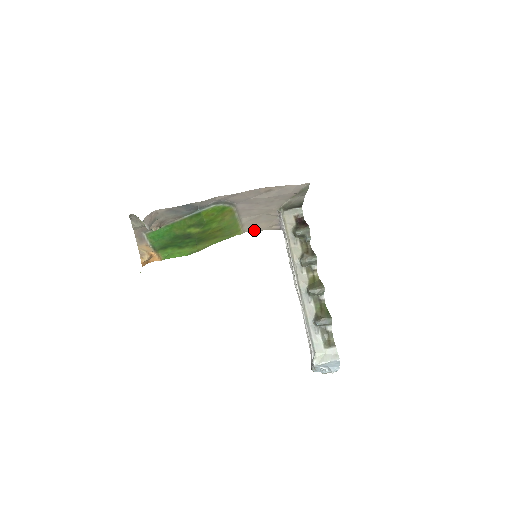
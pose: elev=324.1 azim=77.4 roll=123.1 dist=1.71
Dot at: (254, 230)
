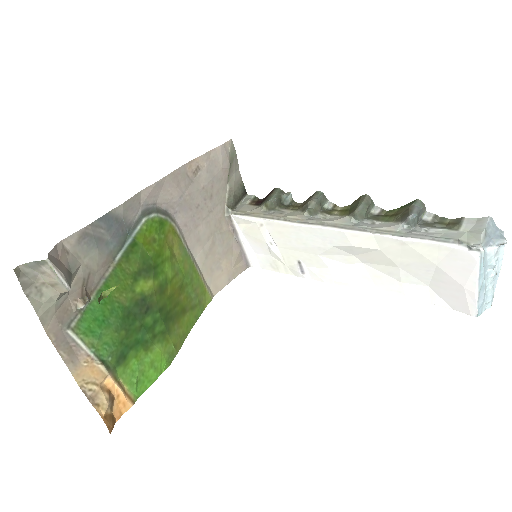
Dot at: (221, 286)
